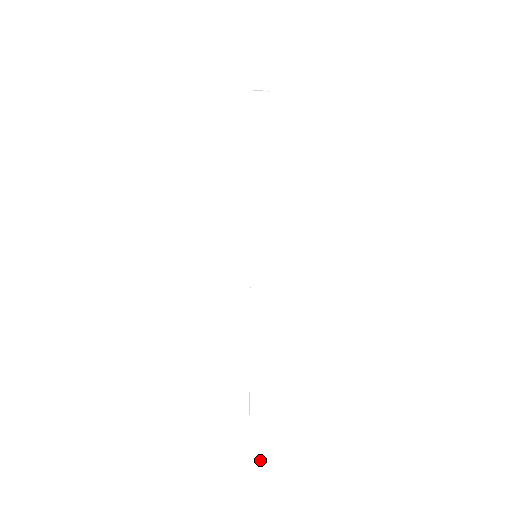
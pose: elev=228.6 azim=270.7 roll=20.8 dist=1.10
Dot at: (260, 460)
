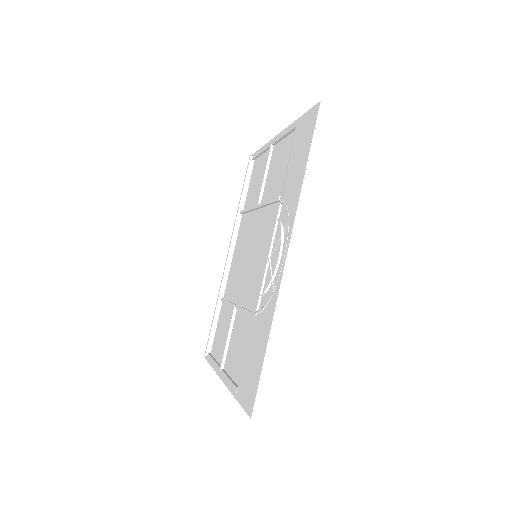
Dot at: (264, 404)
